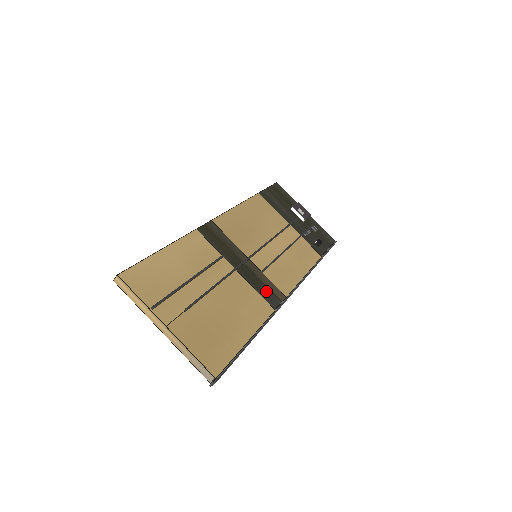
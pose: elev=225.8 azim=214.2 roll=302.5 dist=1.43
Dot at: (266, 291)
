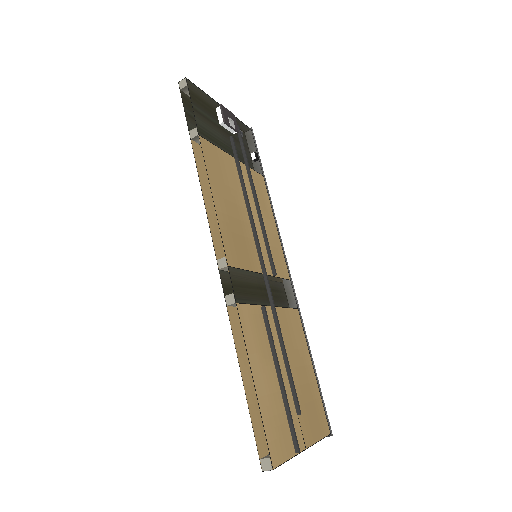
Dot at: (286, 296)
